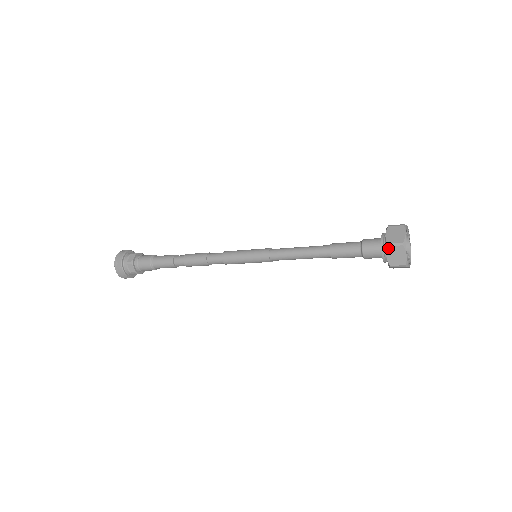
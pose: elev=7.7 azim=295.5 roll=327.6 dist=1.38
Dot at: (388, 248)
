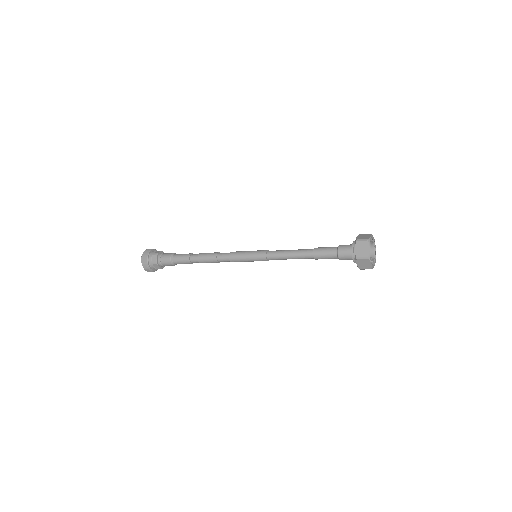
Dot at: (357, 242)
